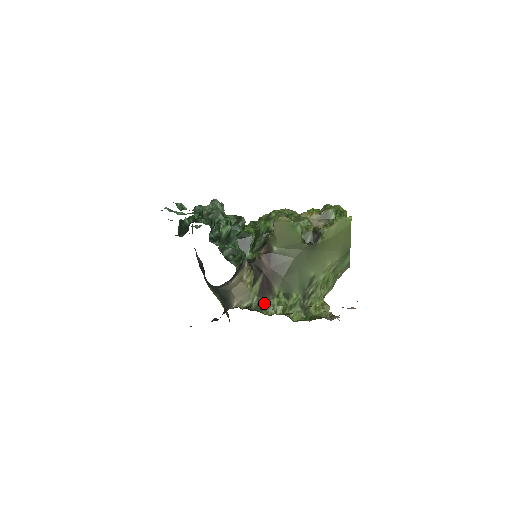
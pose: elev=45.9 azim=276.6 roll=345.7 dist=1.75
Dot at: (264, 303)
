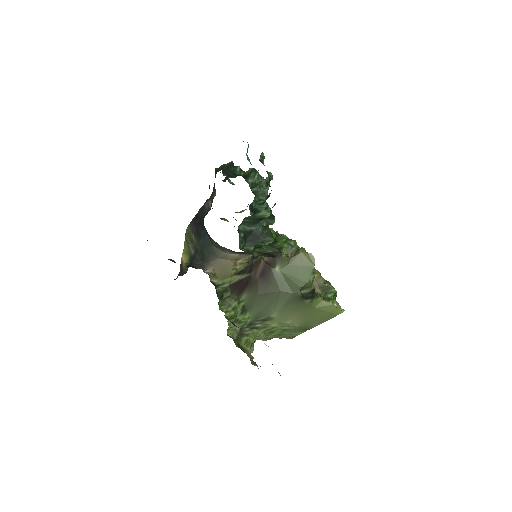
Dot at: (227, 296)
